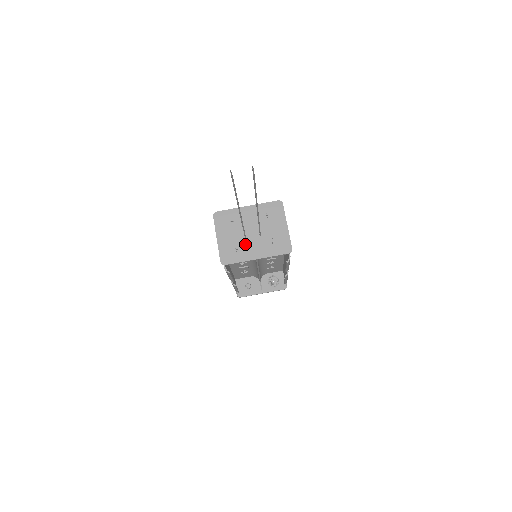
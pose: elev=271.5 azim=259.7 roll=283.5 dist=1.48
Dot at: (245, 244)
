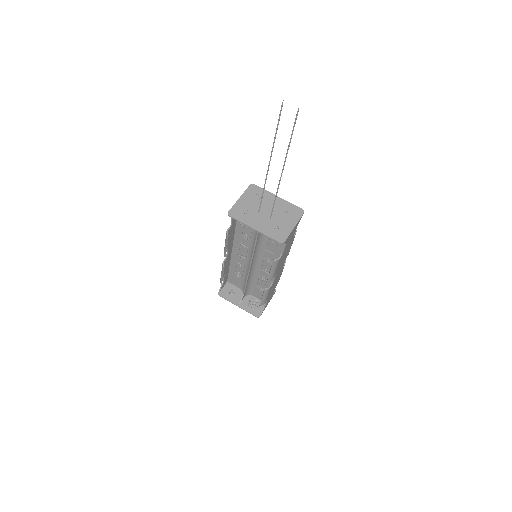
Dot at: (255, 215)
